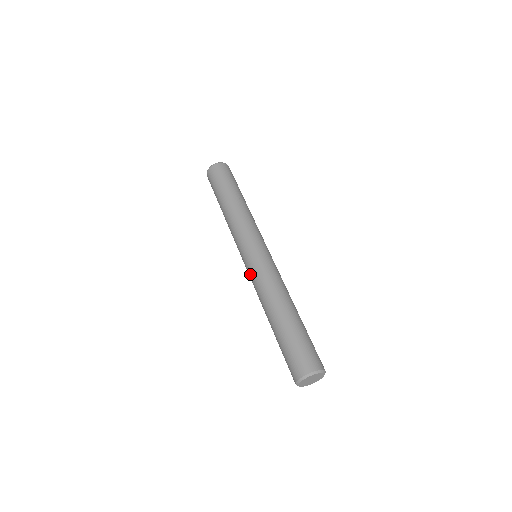
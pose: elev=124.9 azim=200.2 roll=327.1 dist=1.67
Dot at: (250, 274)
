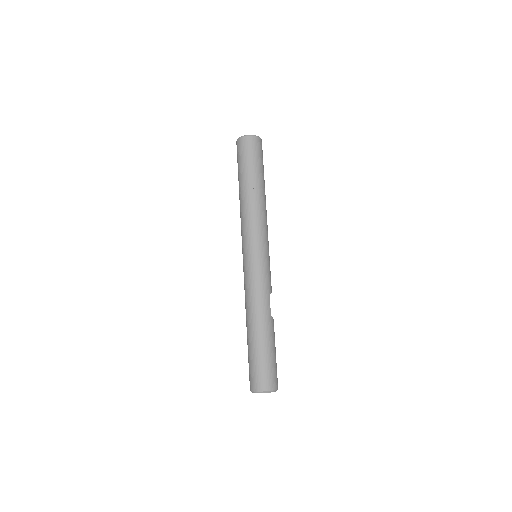
Dot at: occluded
